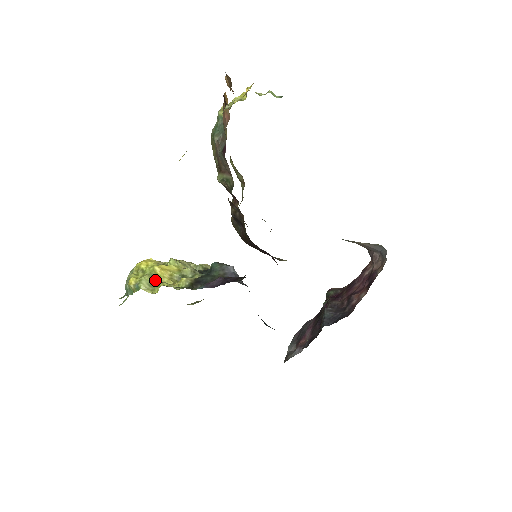
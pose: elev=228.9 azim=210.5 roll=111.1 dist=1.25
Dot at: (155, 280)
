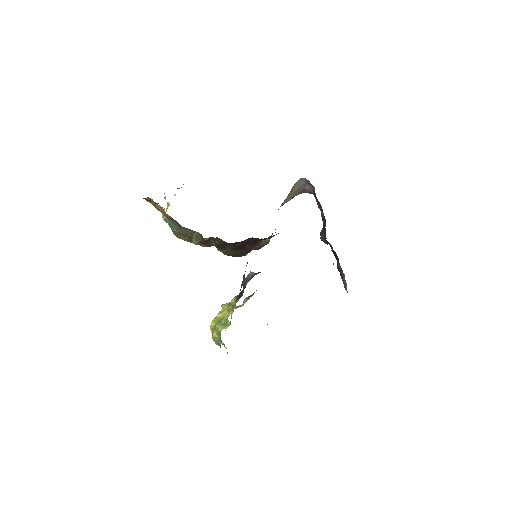
Dot at: (223, 320)
